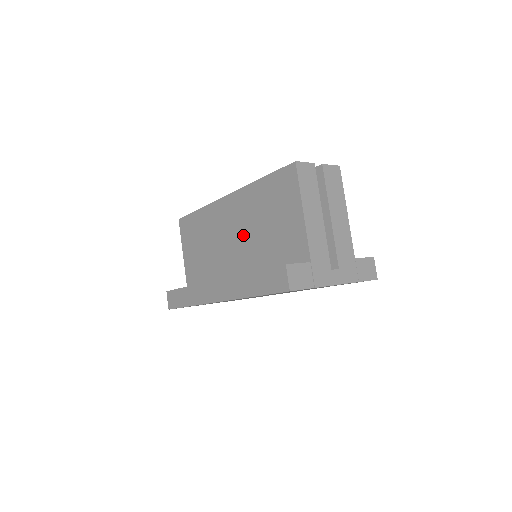
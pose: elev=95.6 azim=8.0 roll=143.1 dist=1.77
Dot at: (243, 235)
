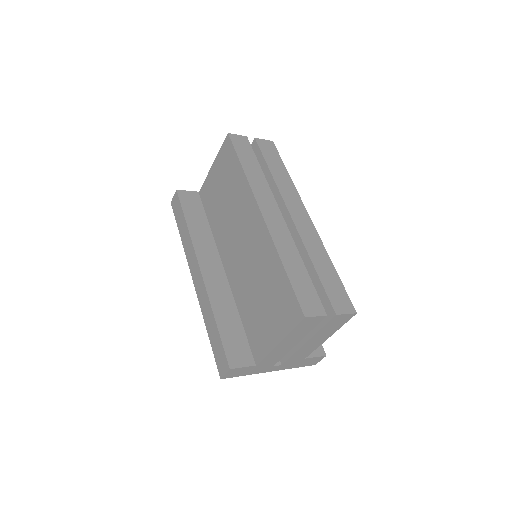
Dot at: (246, 260)
